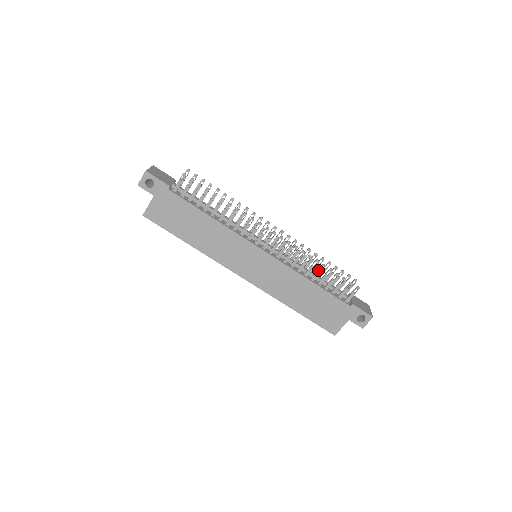
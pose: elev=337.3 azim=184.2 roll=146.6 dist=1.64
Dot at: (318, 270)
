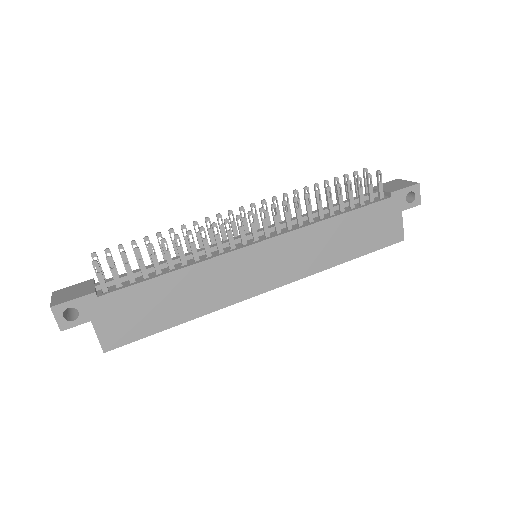
Dot at: (327, 199)
